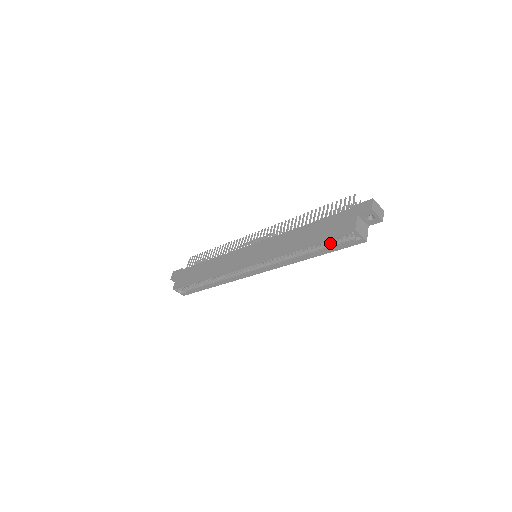
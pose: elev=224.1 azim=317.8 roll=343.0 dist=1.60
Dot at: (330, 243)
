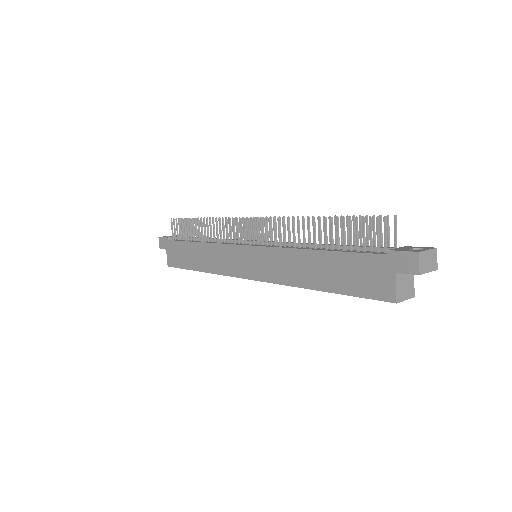
Dot at: occluded
